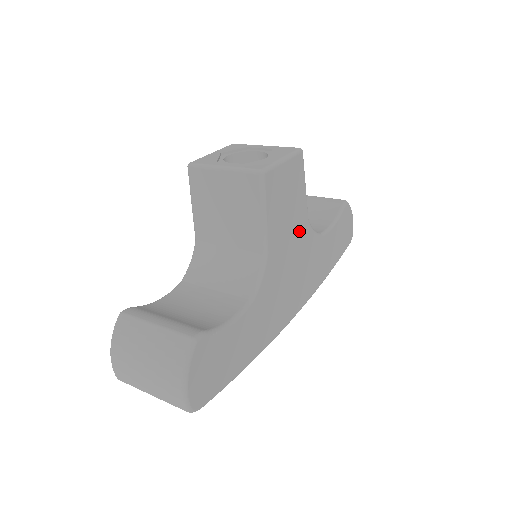
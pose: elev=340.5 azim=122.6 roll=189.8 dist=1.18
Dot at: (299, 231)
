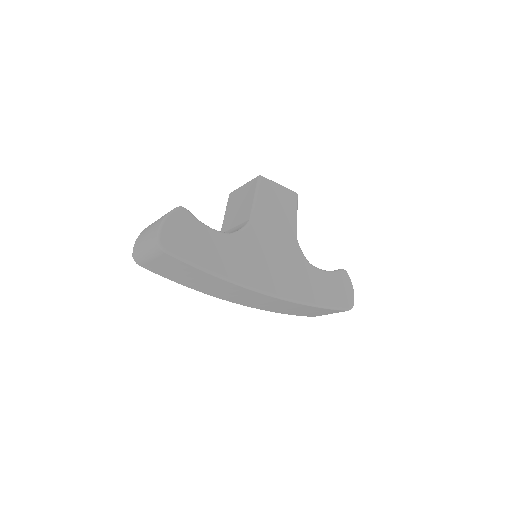
Dot at: (286, 236)
